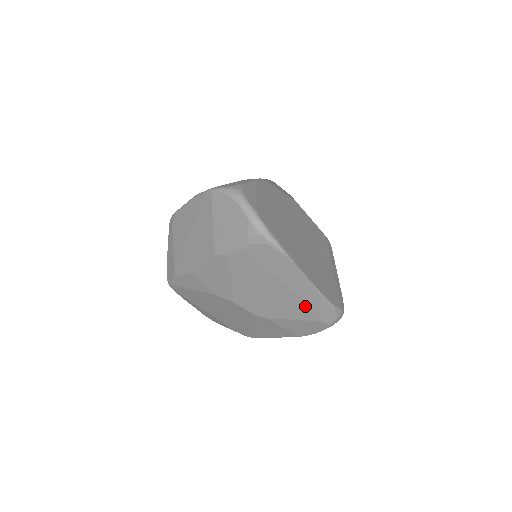
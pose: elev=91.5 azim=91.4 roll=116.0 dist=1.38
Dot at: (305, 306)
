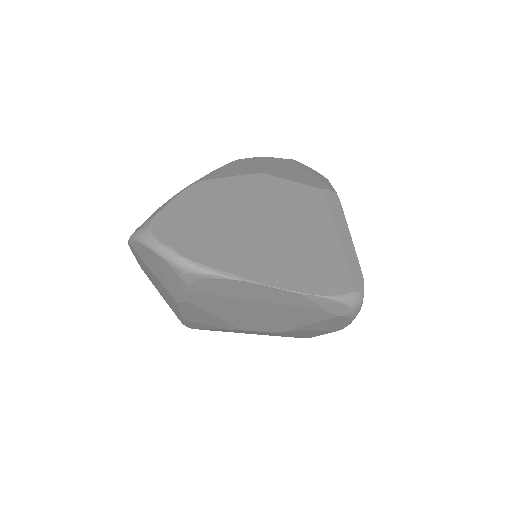
Dot at: (306, 311)
